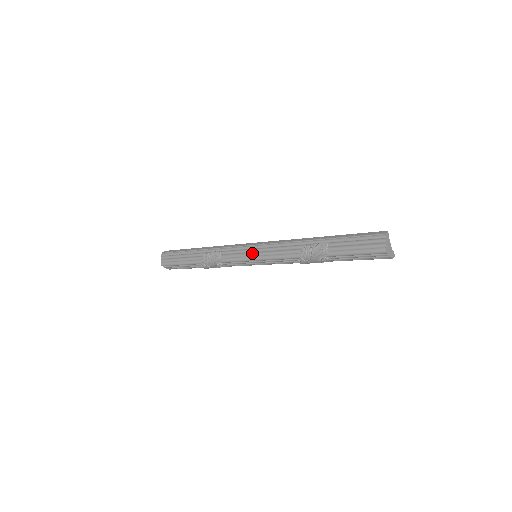
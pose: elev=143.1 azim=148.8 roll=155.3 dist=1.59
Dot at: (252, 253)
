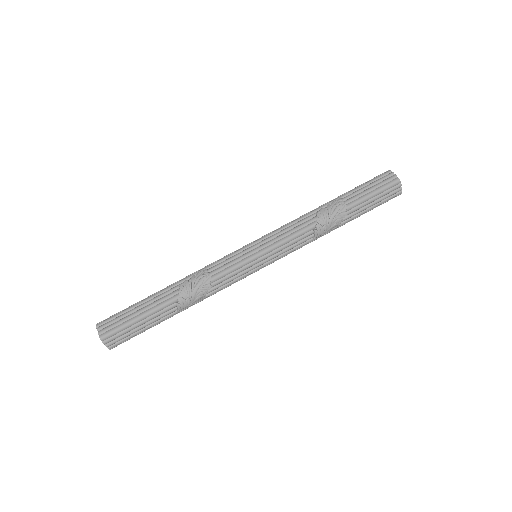
Dot at: (254, 249)
